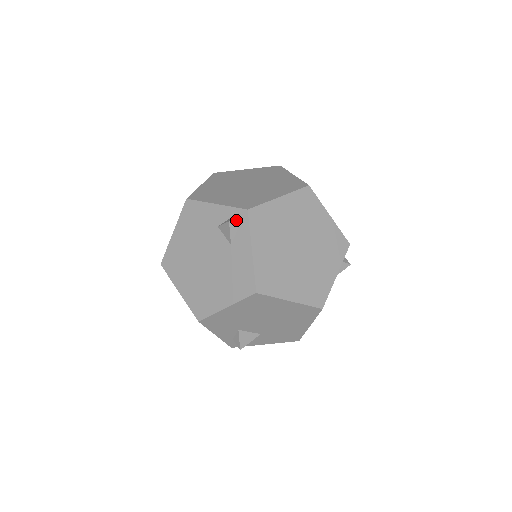
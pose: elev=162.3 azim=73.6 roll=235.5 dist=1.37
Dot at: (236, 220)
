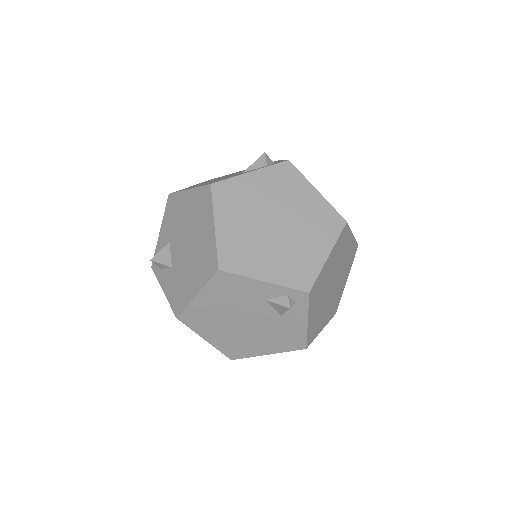
Dot at: (292, 299)
